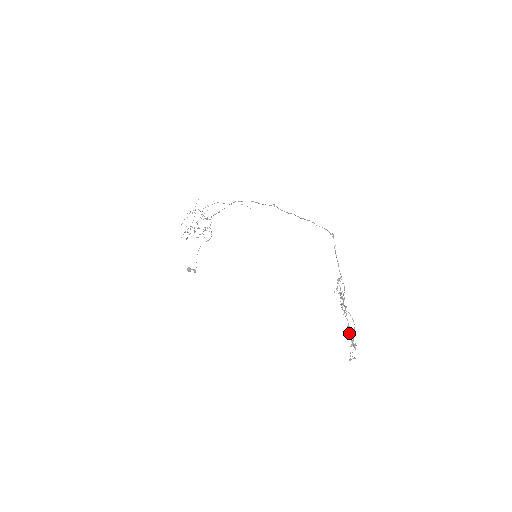
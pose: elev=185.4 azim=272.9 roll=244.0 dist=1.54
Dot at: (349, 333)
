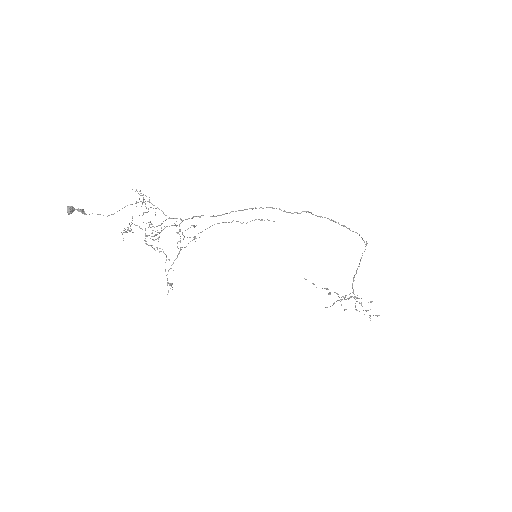
Dot at: occluded
